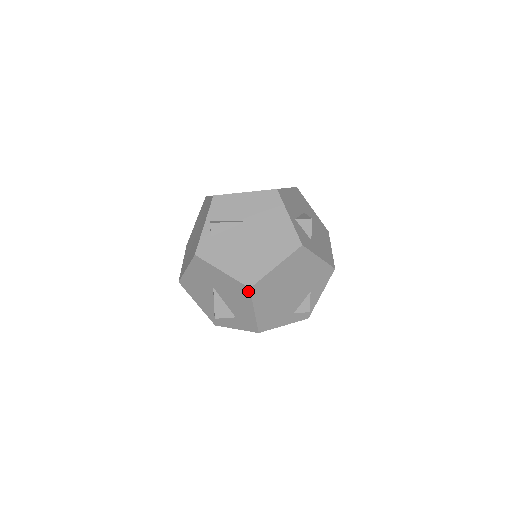
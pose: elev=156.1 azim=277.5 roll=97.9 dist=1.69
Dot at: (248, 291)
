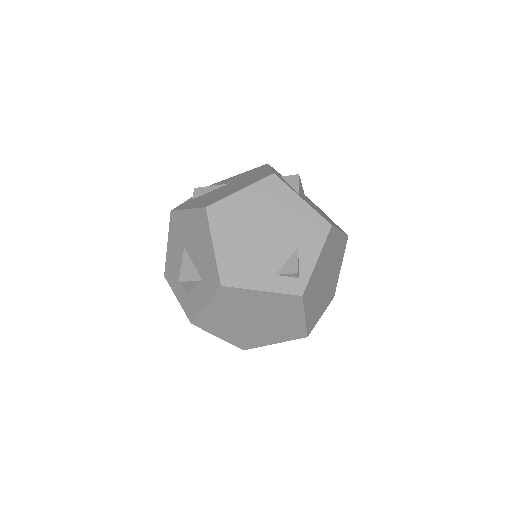
Dot at: (205, 214)
